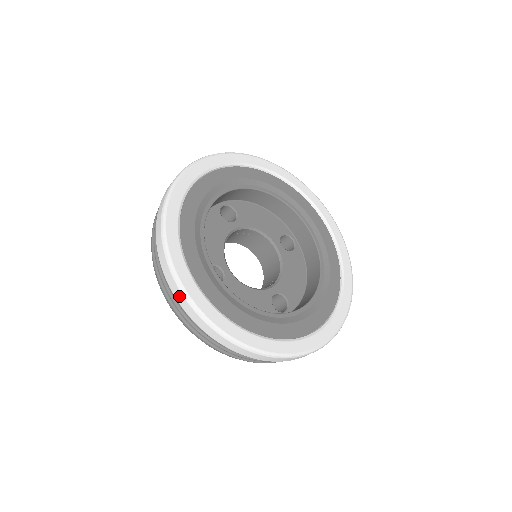
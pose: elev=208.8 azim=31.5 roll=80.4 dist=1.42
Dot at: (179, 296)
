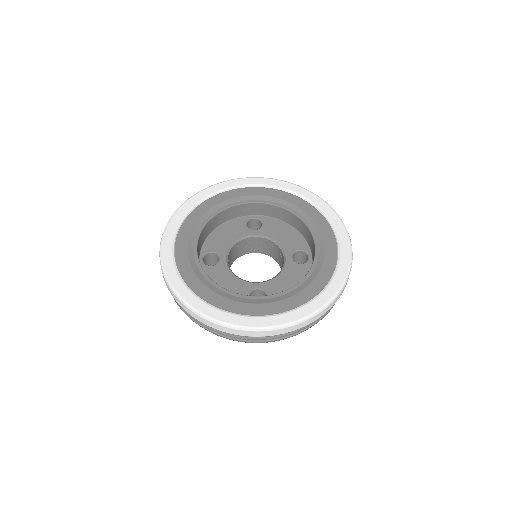
Dot at: occluded
